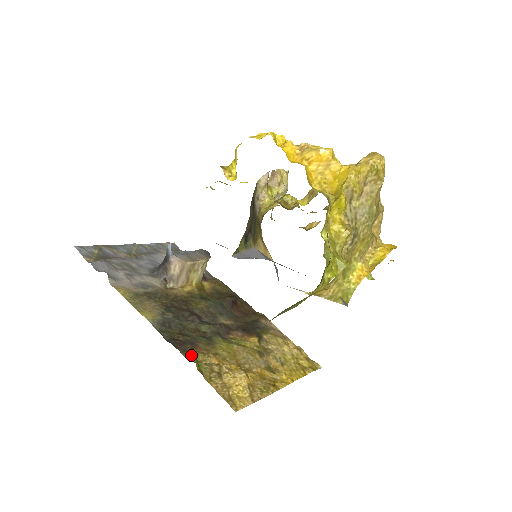
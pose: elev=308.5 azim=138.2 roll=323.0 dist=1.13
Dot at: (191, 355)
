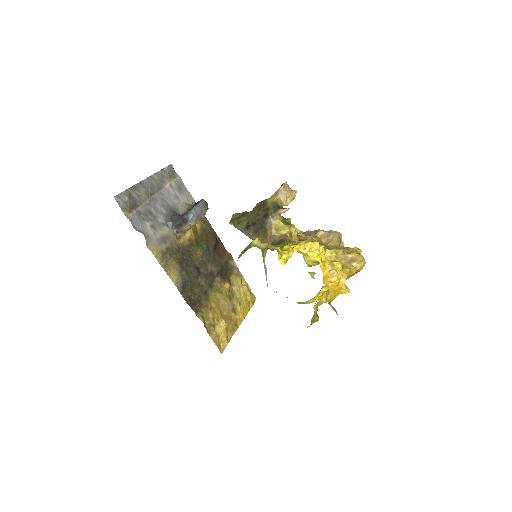
Dot at: (200, 314)
